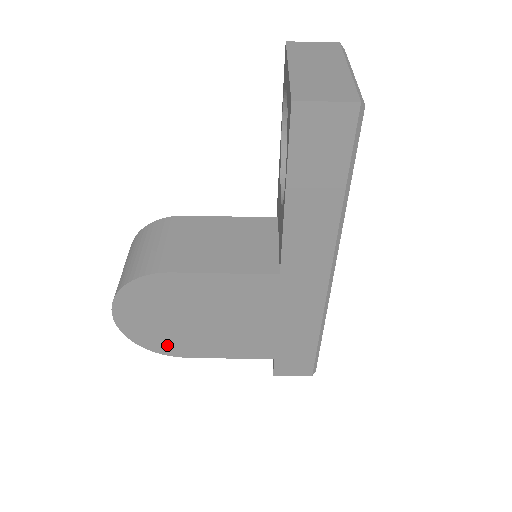
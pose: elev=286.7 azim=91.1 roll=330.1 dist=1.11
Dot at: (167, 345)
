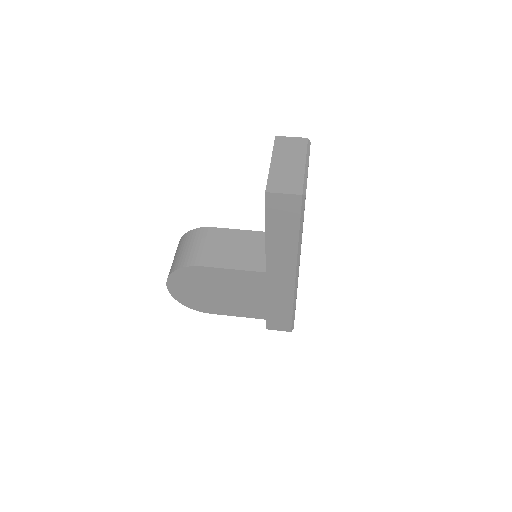
Dot at: (199, 305)
